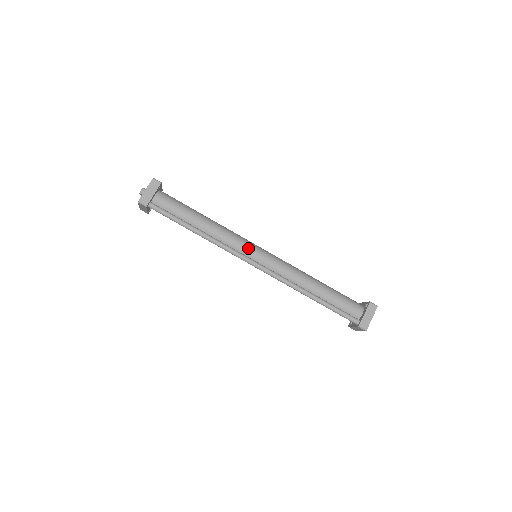
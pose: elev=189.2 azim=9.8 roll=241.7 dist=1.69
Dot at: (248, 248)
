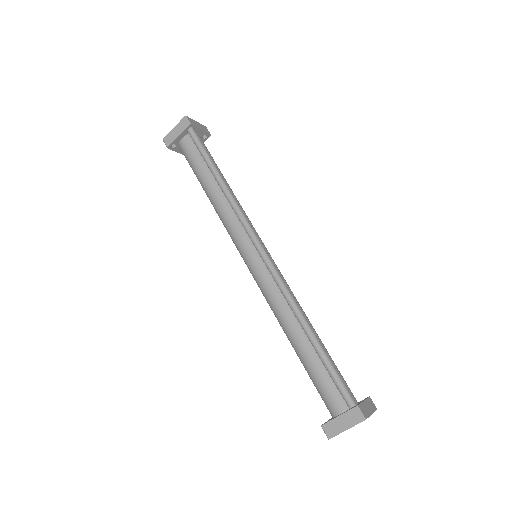
Dot at: occluded
